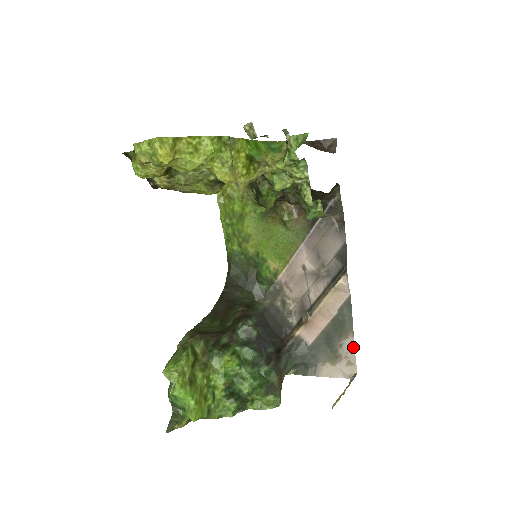
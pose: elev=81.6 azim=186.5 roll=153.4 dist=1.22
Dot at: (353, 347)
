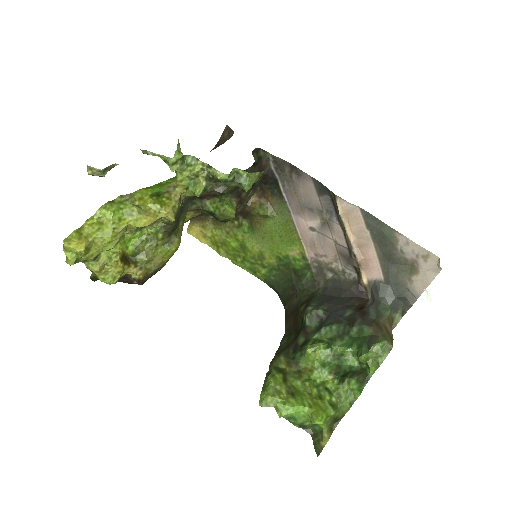
Dot at: (410, 242)
